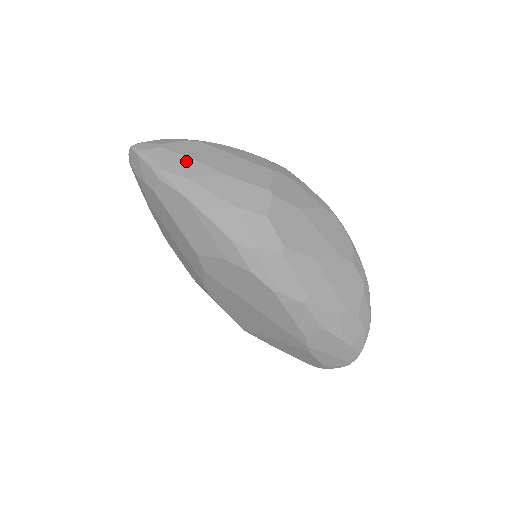
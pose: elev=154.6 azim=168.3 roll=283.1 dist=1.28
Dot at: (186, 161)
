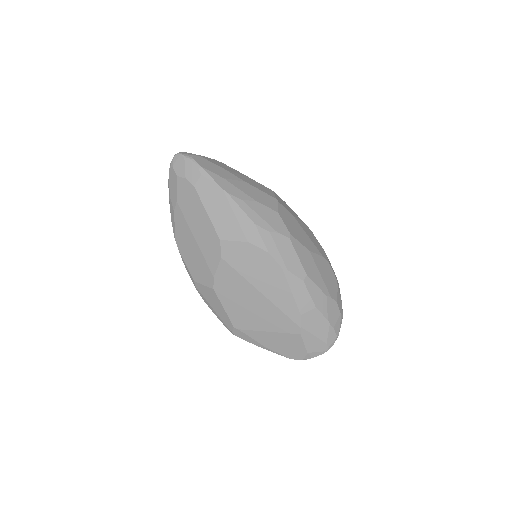
Dot at: (219, 168)
